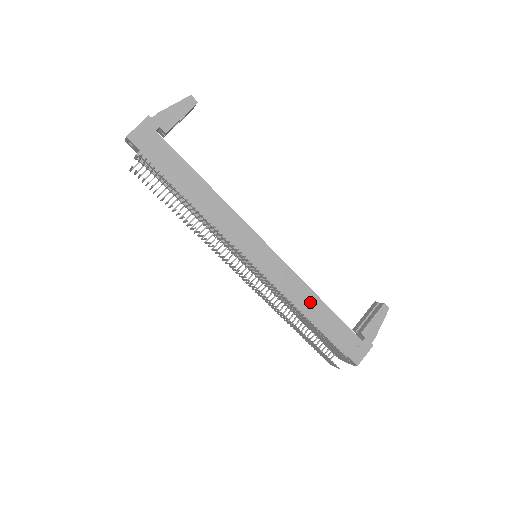
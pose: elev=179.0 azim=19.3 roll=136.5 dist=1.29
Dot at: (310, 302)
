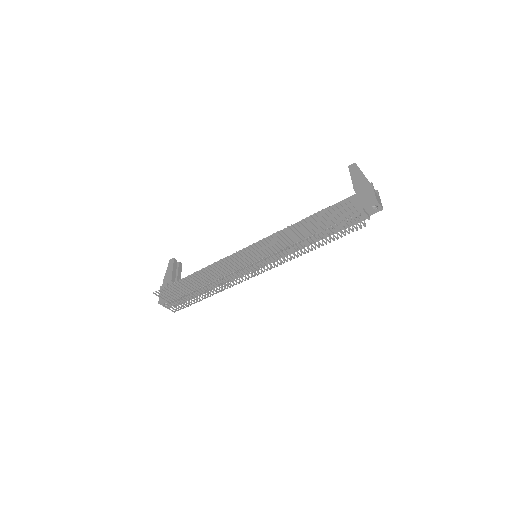
Dot at: occluded
